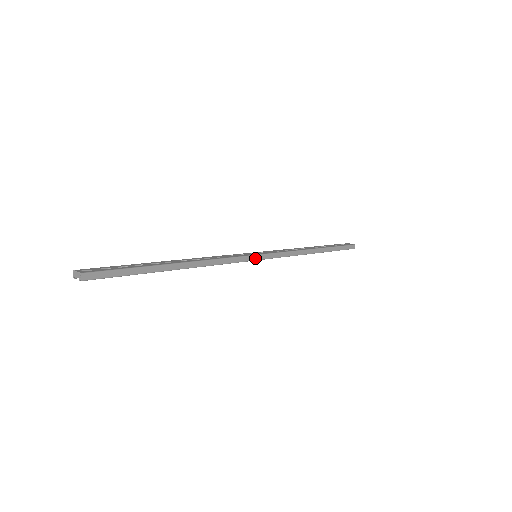
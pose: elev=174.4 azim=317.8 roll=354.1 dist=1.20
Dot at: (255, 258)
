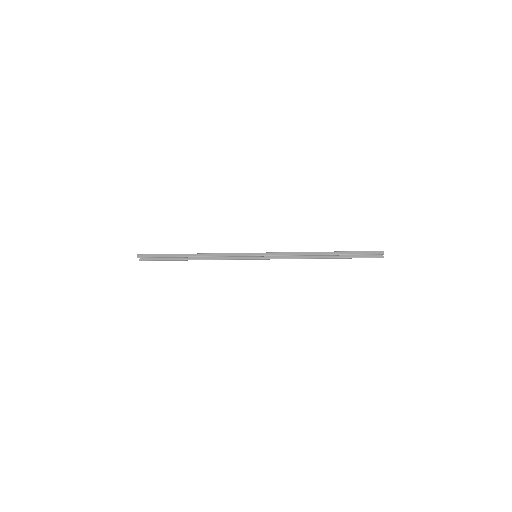
Dot at: (251, 255)
